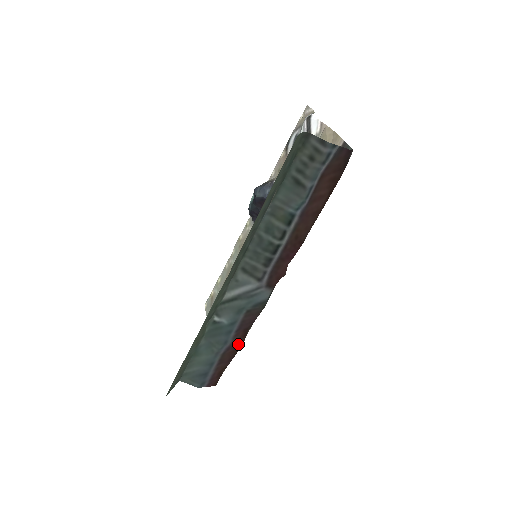
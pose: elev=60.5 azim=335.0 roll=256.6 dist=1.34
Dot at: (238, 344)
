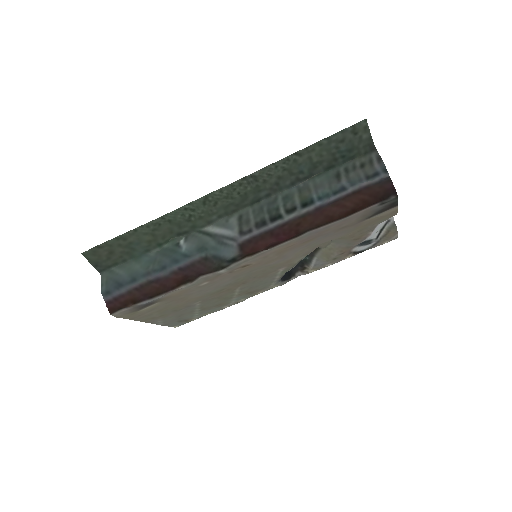
Dot at: (167, 286)
